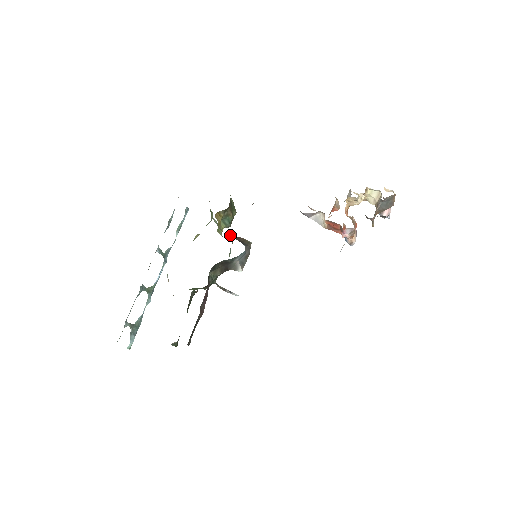
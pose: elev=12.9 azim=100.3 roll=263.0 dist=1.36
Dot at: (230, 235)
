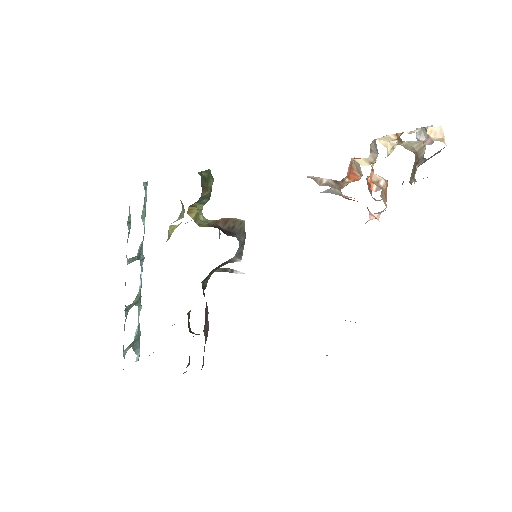
Dot at: (214, 222)
